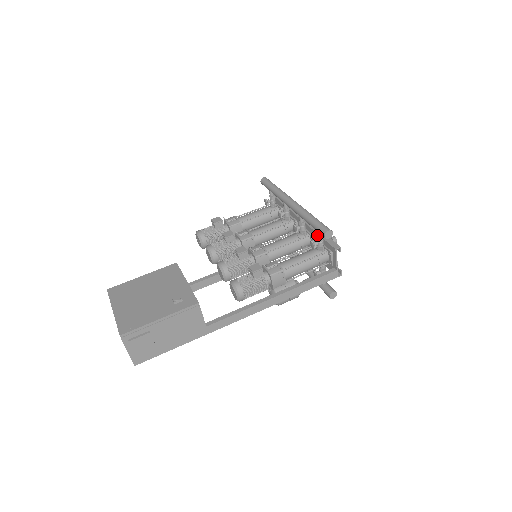
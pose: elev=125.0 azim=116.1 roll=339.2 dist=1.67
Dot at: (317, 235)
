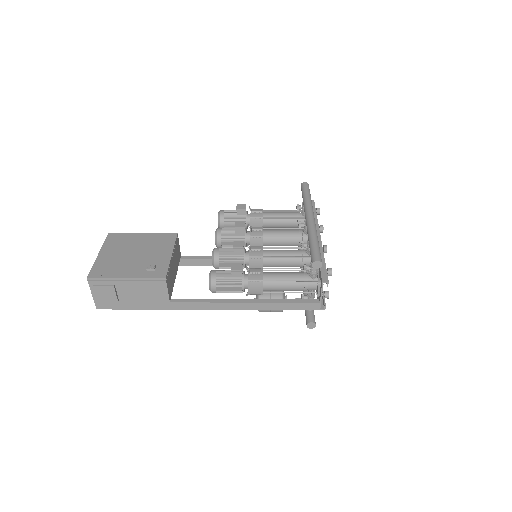
Dot at: occluded
